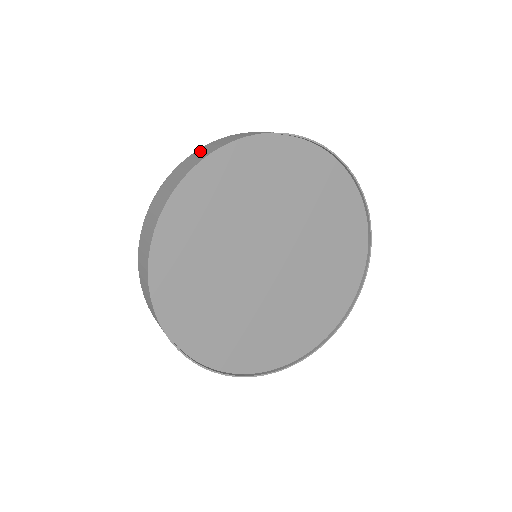
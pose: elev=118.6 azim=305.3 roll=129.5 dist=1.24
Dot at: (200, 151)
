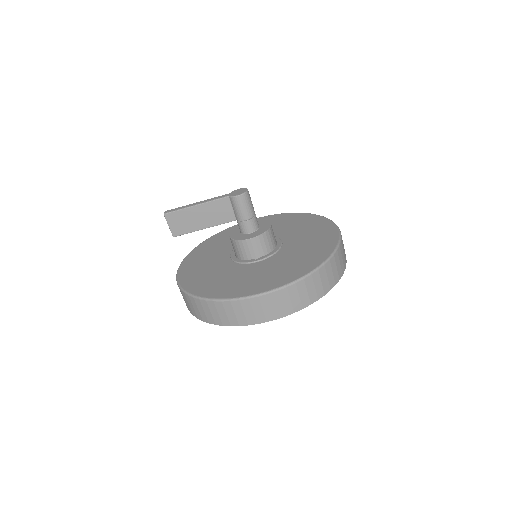
Dot at: (251, 307)
